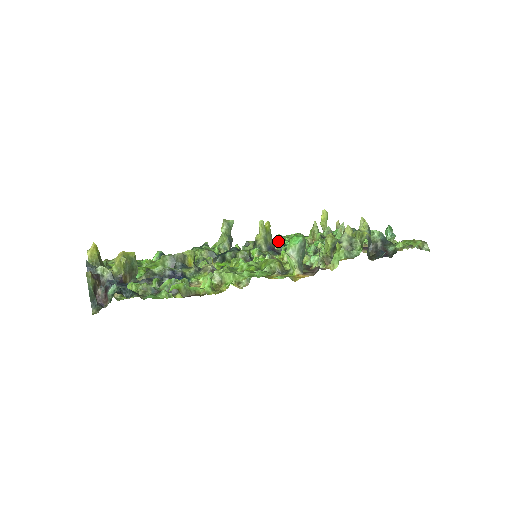
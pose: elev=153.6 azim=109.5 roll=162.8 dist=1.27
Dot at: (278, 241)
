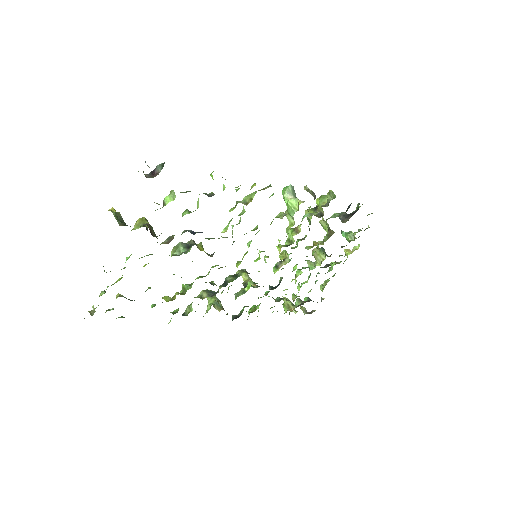
Dot at: occluded
